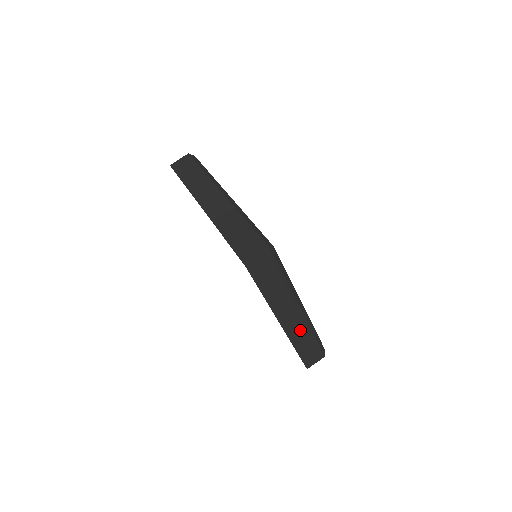
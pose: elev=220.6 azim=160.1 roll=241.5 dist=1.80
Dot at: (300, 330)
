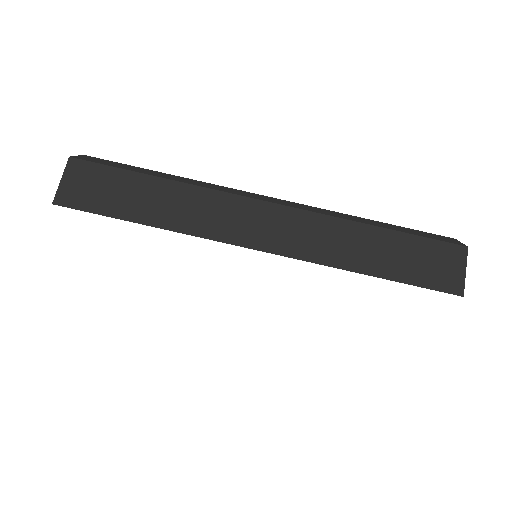
Dot at: (317, 234)
